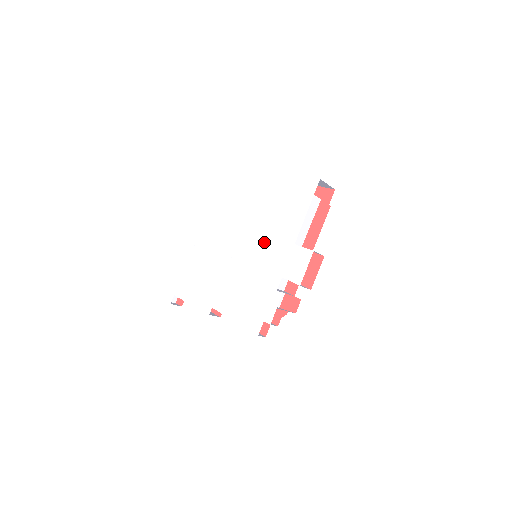
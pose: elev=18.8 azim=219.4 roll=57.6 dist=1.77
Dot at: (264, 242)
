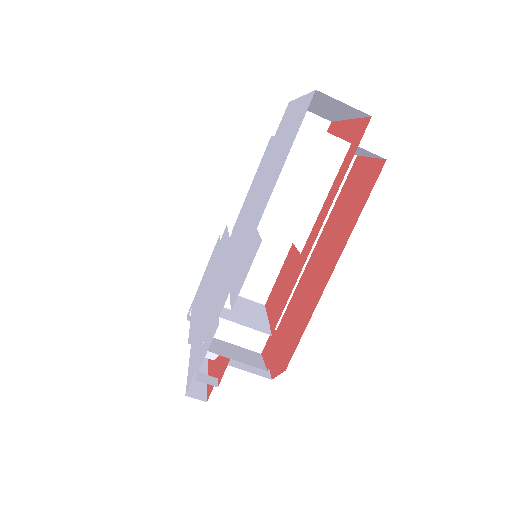
Dot at: (244, 228)
